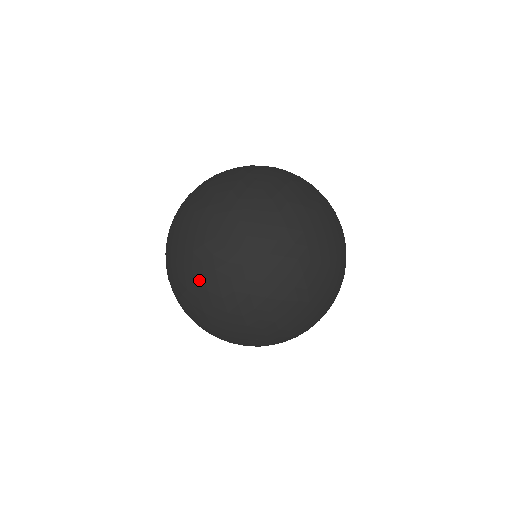
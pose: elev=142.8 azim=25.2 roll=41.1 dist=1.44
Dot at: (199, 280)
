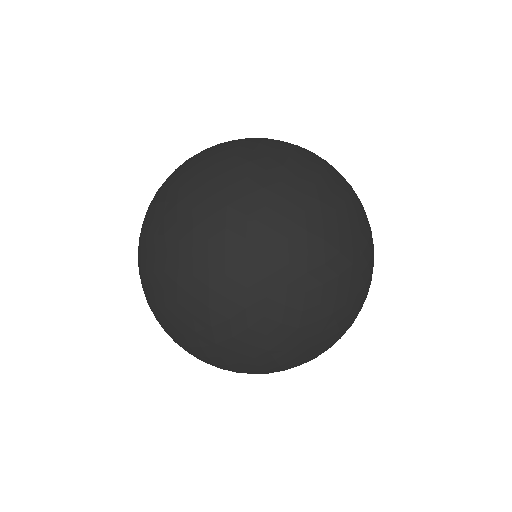
Dot at: (267, 363)
